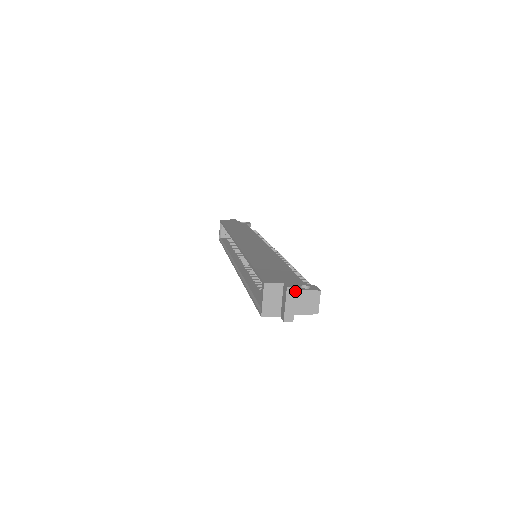
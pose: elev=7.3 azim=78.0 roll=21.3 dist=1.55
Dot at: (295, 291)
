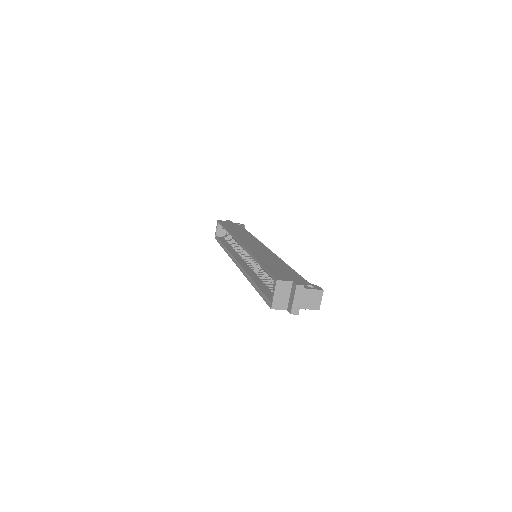
Dot at: (303, 289)
